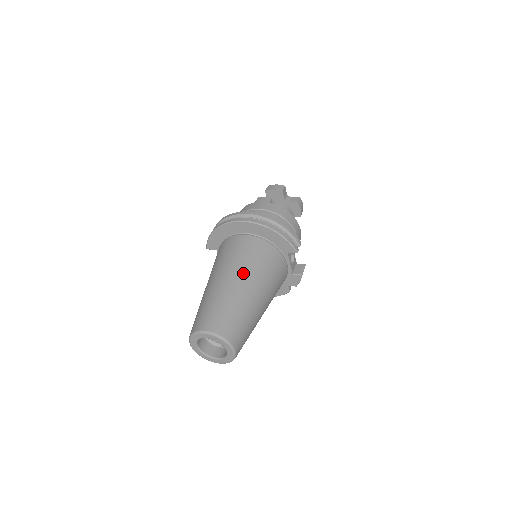
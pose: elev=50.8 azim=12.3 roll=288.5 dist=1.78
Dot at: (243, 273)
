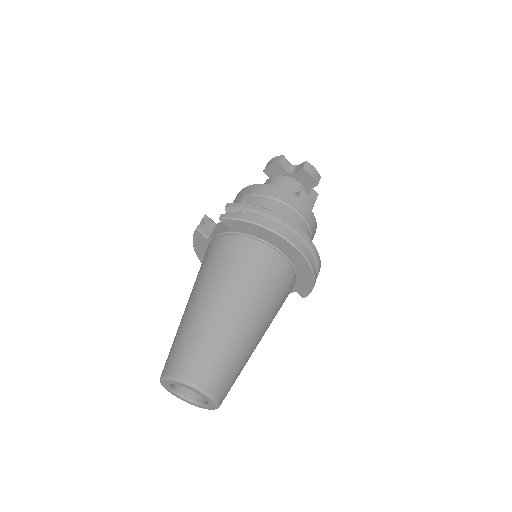
Dot at: (265, 318)
